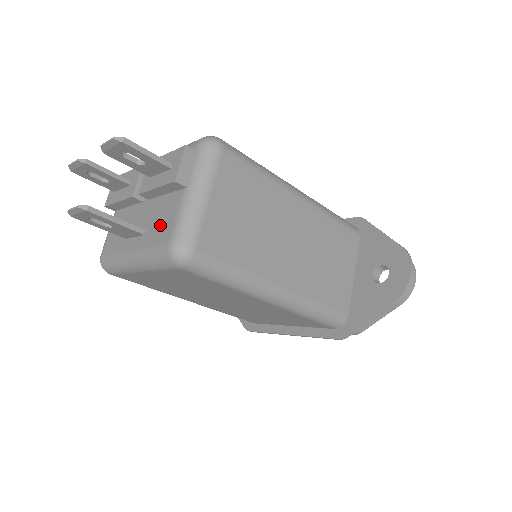
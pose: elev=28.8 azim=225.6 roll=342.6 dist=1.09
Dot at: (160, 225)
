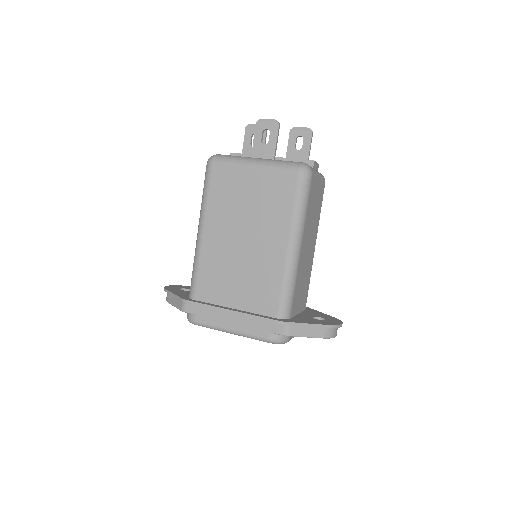
Dot at: occluded
